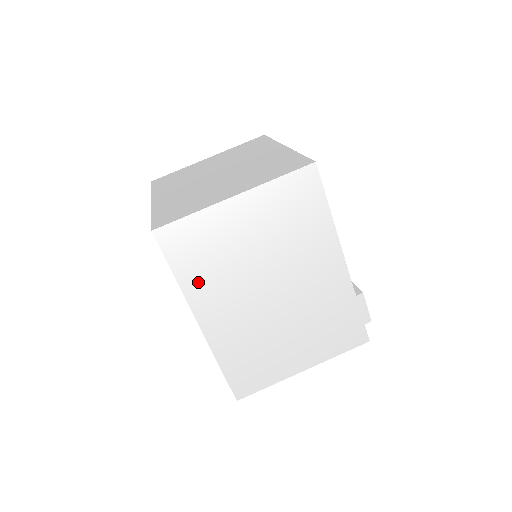
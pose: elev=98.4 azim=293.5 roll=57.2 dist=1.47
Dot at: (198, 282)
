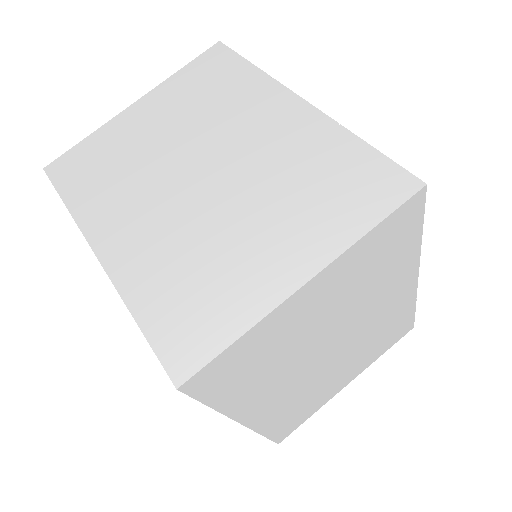
Dot at: (245, 394)
